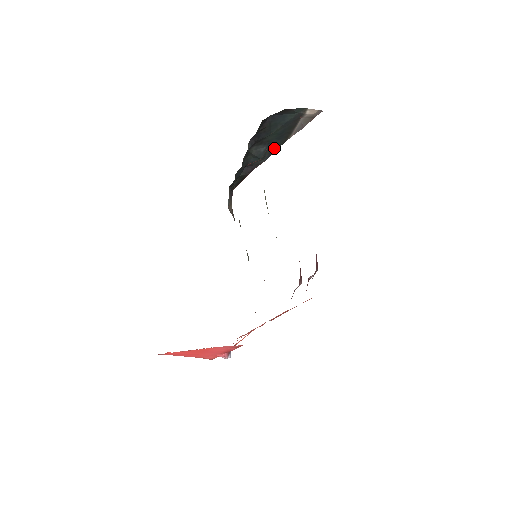
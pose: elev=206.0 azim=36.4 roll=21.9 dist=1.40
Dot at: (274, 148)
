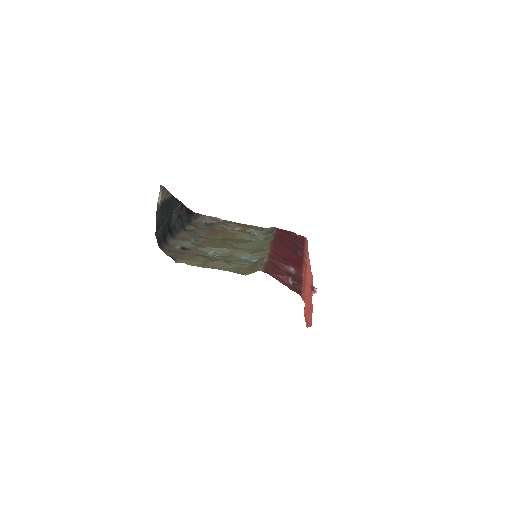
Dot at: (175, 203)
